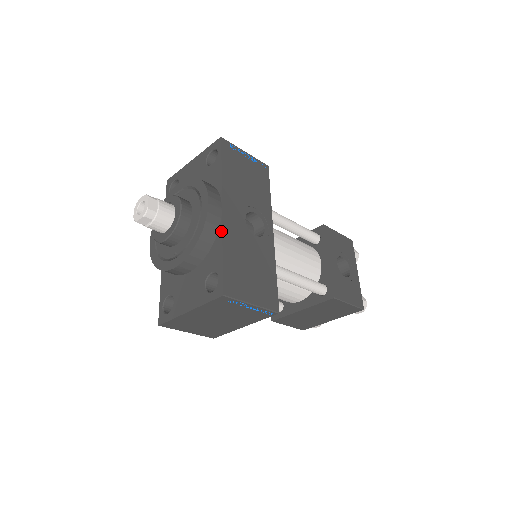
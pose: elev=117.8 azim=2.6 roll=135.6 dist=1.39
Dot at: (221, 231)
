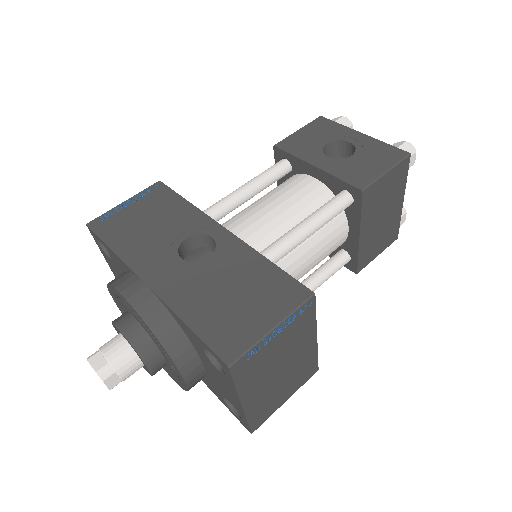
Dot at: (165, 306)
